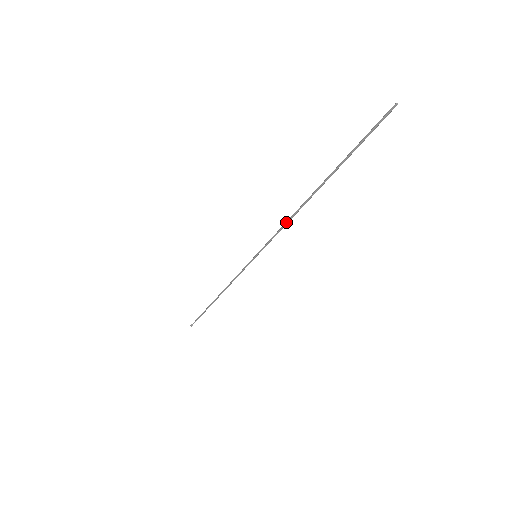
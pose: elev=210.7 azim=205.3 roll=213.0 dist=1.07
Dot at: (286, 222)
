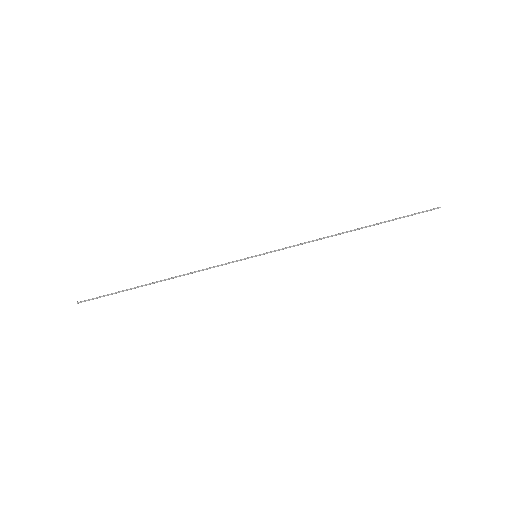
Dot at: (313, 240)
